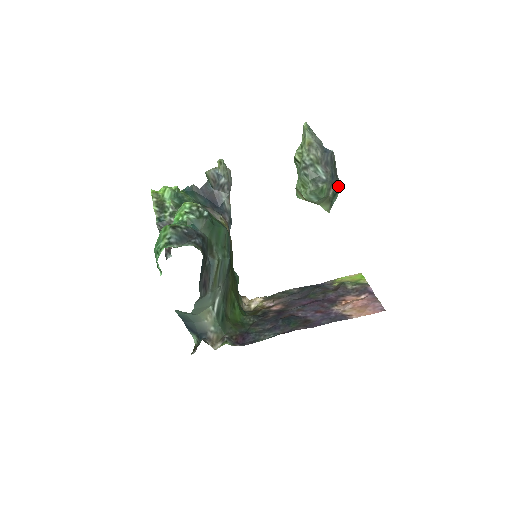
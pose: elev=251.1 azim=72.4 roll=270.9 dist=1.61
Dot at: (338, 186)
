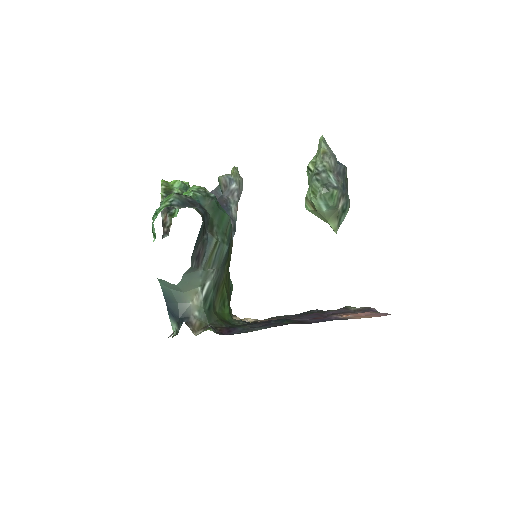
Dot at: (348, 202)
